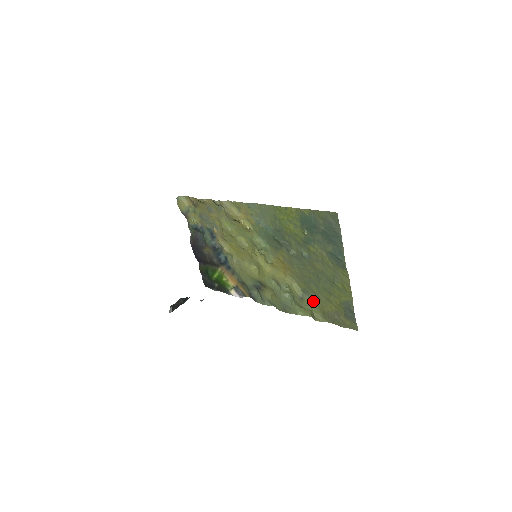
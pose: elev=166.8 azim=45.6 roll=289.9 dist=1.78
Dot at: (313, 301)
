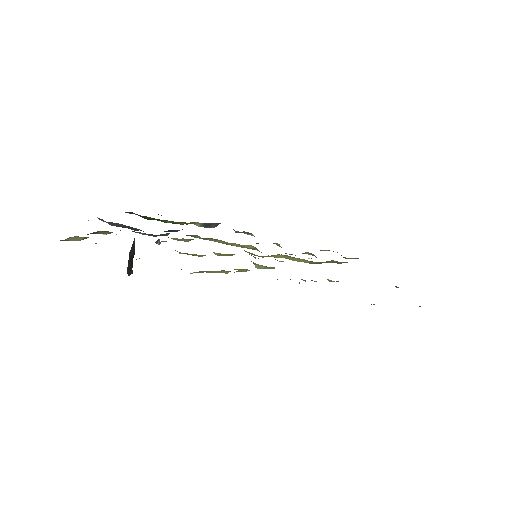
Dot at: occluded
